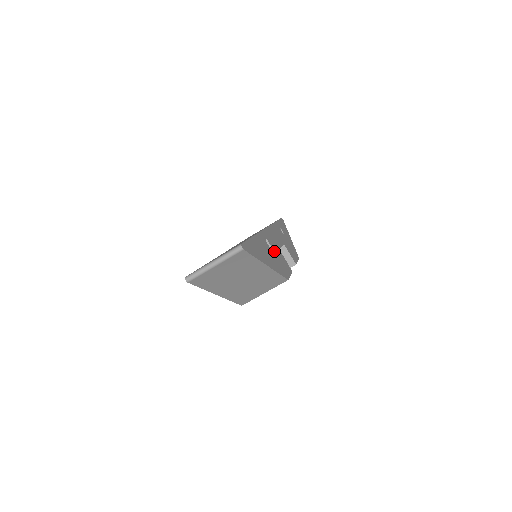
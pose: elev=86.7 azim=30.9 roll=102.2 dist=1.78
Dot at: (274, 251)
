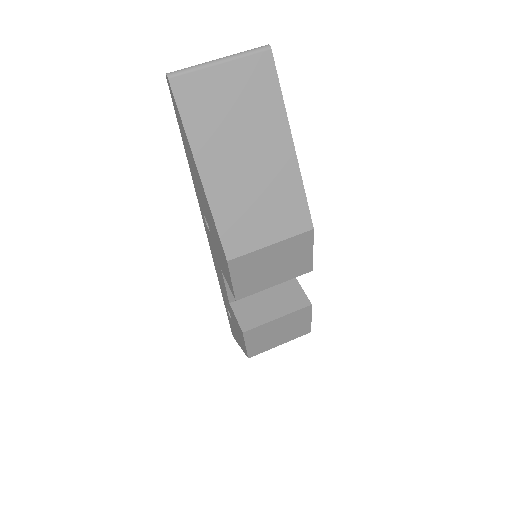
Dot at: occluded
